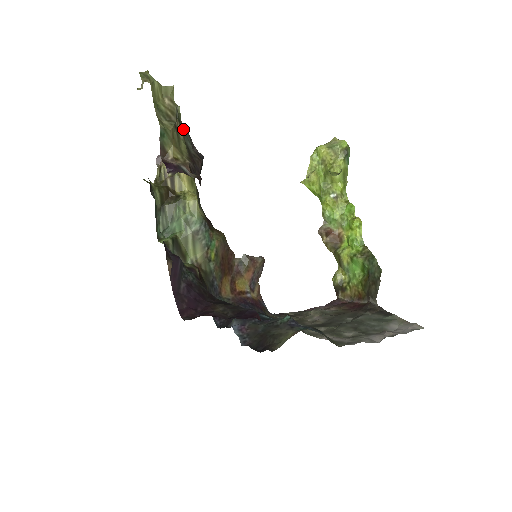
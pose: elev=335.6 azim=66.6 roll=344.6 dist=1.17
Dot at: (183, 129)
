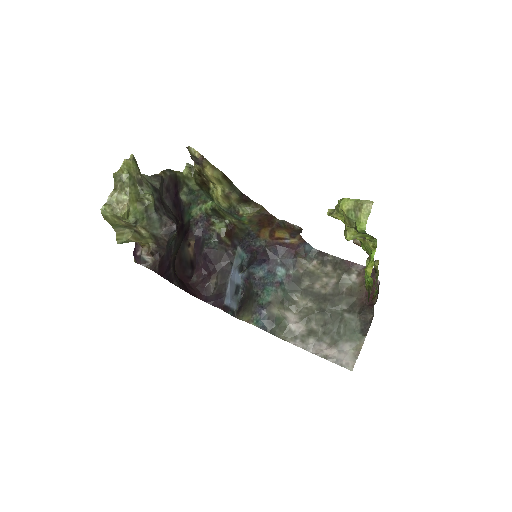
Dot at: (149, 222)
